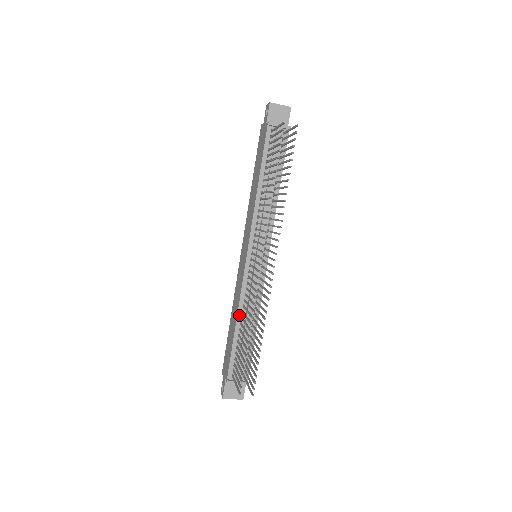
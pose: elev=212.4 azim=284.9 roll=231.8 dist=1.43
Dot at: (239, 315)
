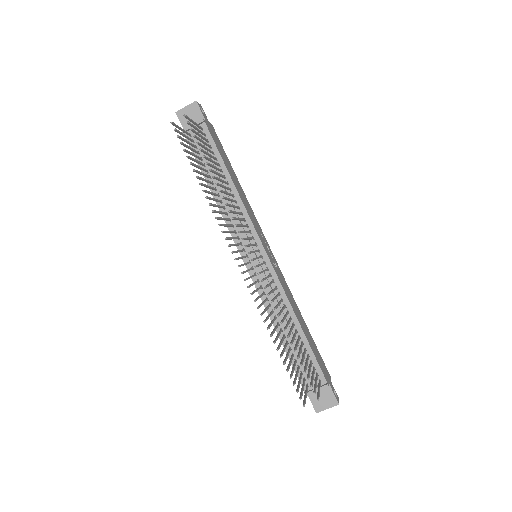
Dot at: (274, 322)
